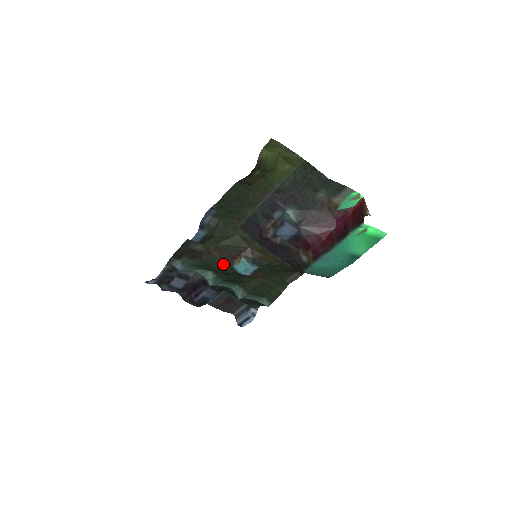
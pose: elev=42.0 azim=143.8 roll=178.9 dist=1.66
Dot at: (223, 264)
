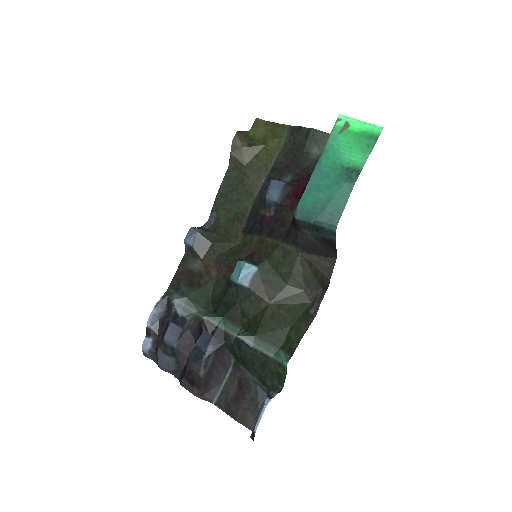
Dot at: (222, 286)
